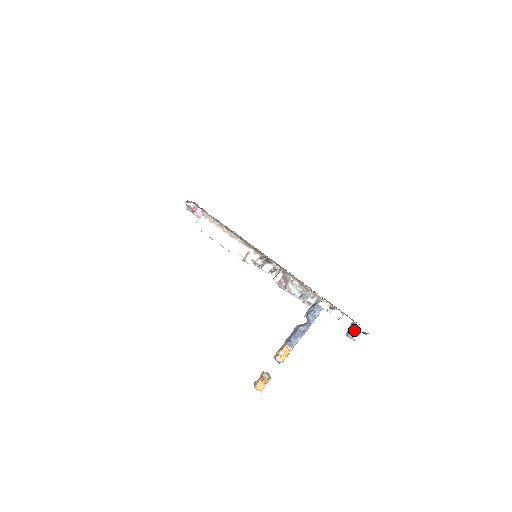
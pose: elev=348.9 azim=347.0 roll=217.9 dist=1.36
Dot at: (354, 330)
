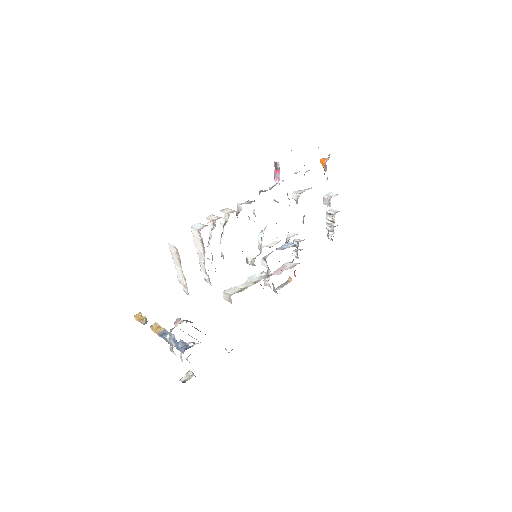
Dot at: (183, 380)
